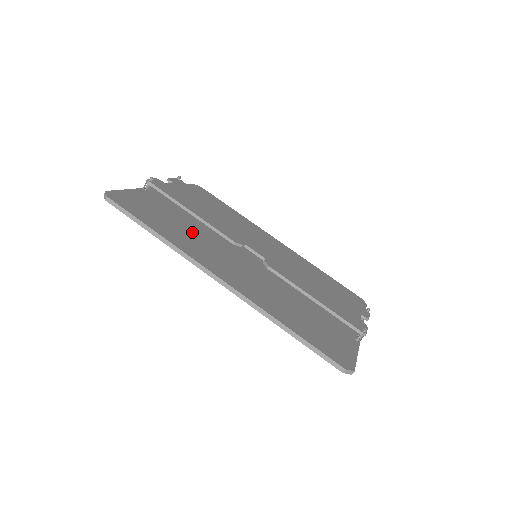
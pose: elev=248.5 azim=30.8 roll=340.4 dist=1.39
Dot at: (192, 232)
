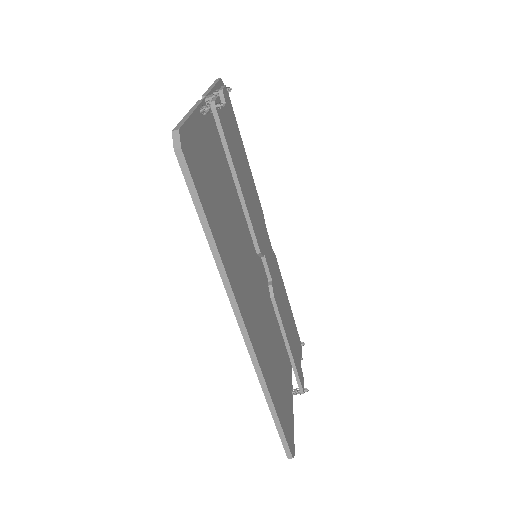
Dot at: (230, 223)
